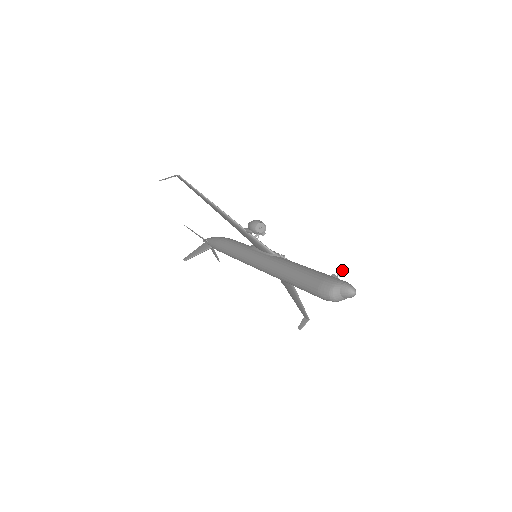
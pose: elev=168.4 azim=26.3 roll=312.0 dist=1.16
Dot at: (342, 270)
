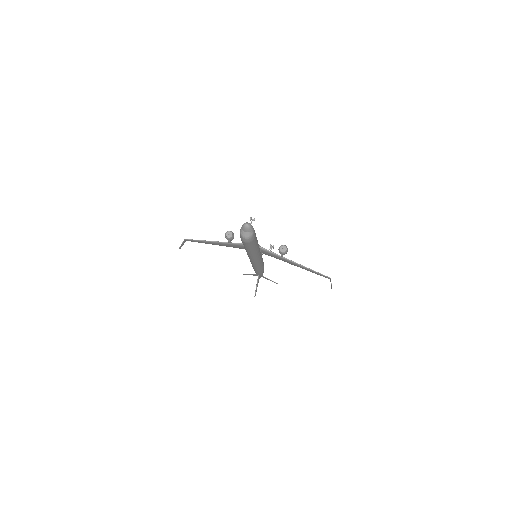
Dot at: (252, 220)
